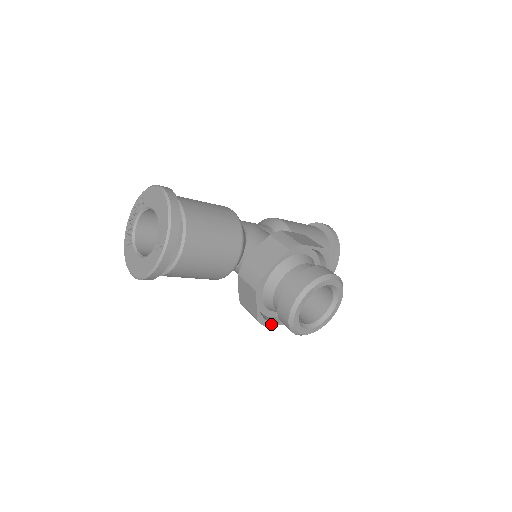
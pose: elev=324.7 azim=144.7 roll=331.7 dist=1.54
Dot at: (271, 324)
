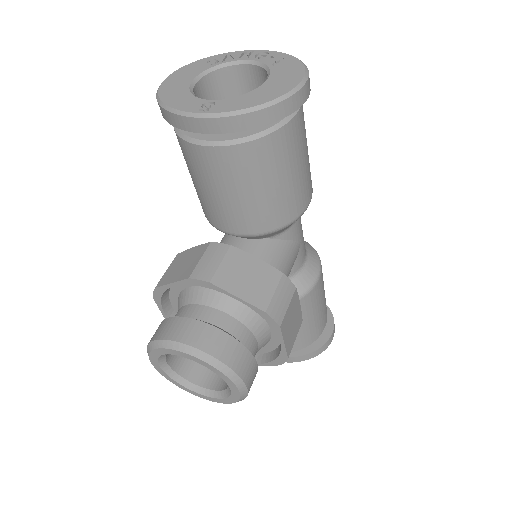
Dot at: (160, 307)
